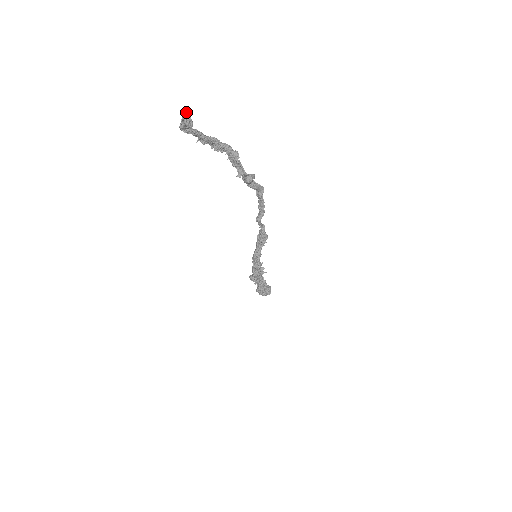
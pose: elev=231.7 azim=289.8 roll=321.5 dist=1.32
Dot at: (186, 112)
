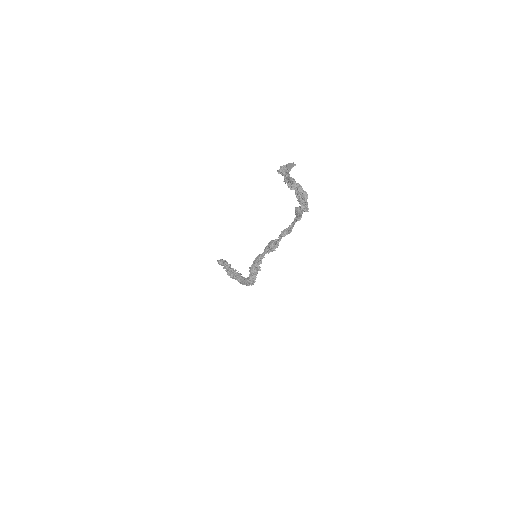
Dot at: (295, 165)
